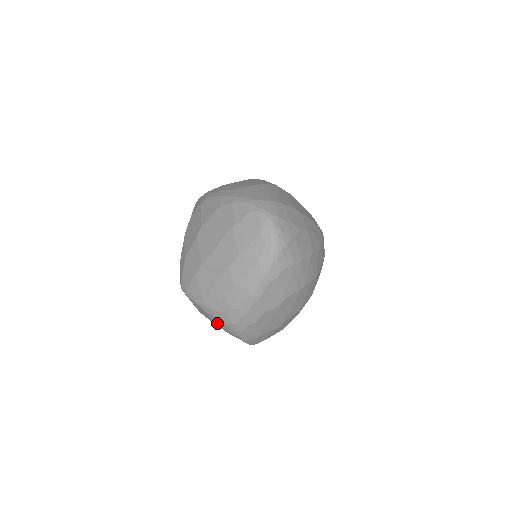
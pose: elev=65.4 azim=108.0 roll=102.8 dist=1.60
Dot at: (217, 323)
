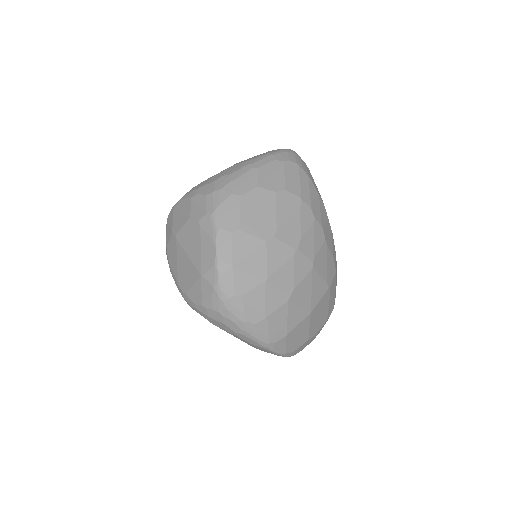
Dot at: (194, 209)
